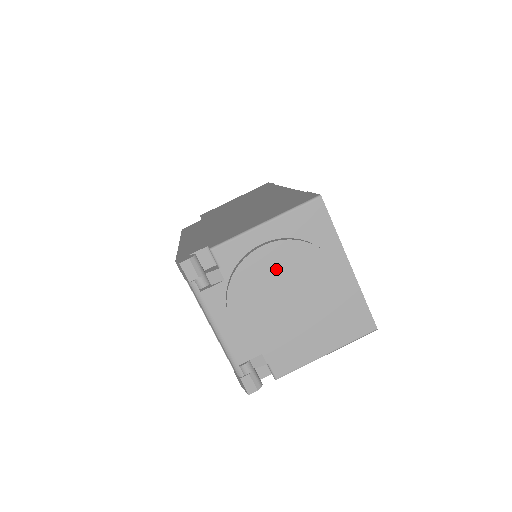
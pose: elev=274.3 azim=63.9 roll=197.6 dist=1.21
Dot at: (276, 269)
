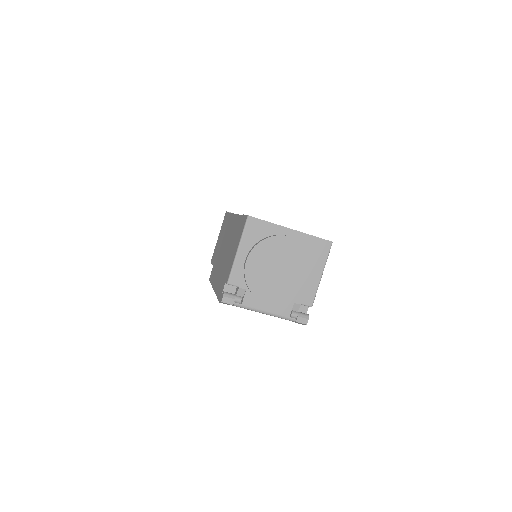
Dot at: (262, 264)
